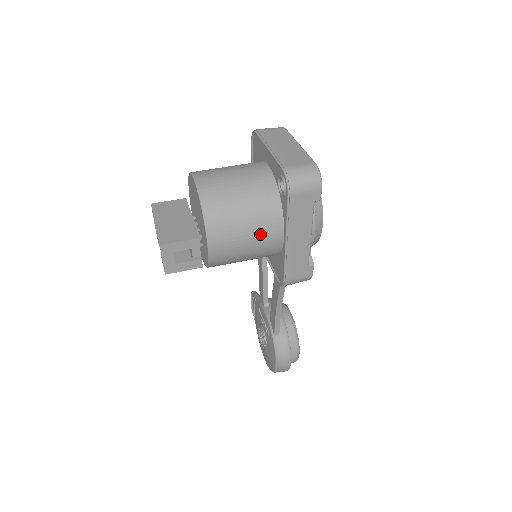
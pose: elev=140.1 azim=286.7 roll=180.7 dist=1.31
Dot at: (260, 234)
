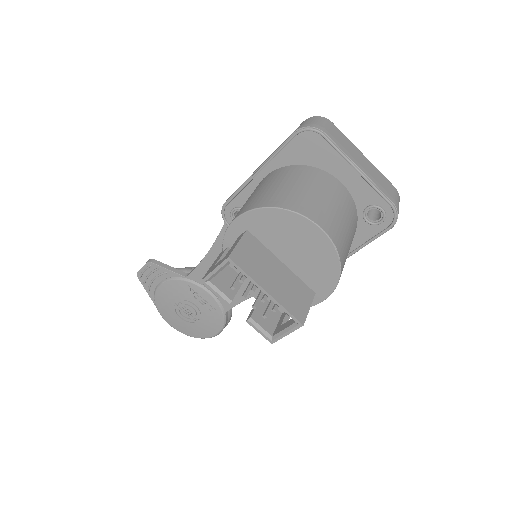
Dot at: occluded
